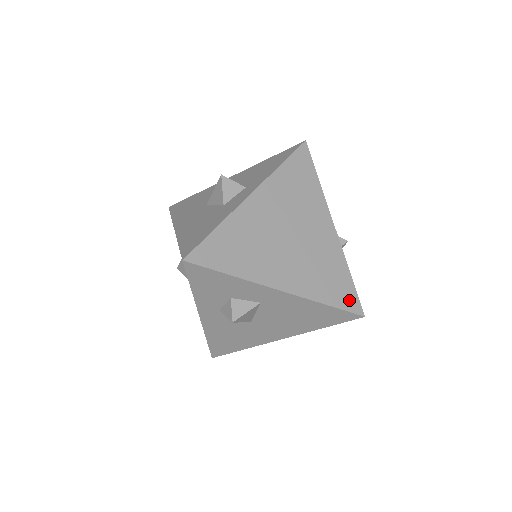
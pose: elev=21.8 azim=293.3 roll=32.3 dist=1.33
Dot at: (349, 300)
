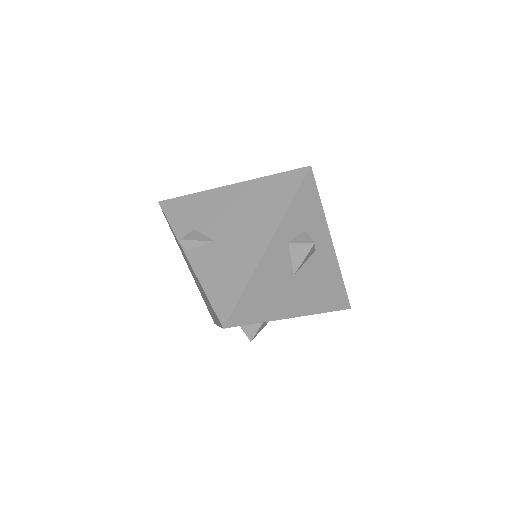
Dot at: occluded
